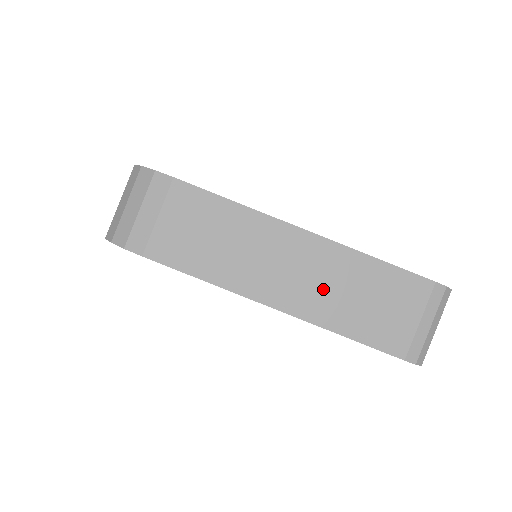
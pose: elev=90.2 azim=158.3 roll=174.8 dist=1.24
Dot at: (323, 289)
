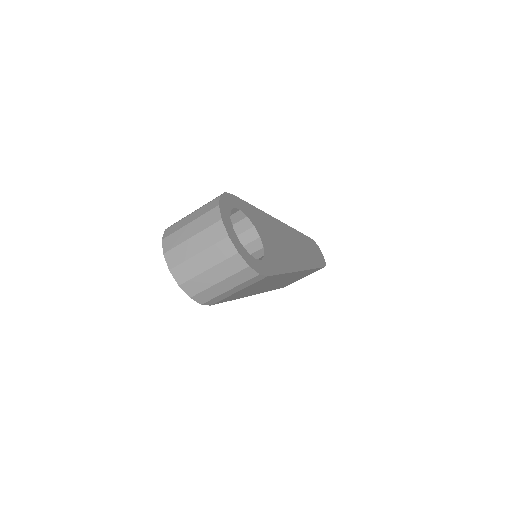
Dot at: occluded
